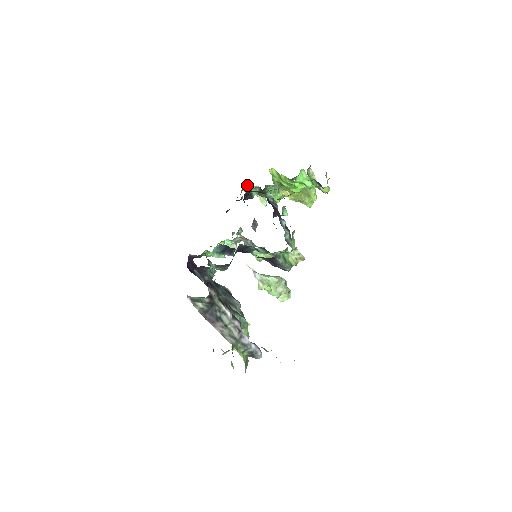
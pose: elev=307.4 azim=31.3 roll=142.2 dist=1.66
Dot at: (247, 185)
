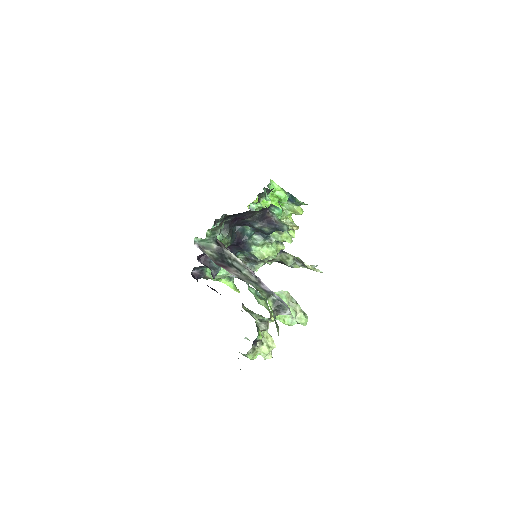
Dot at: occluded
